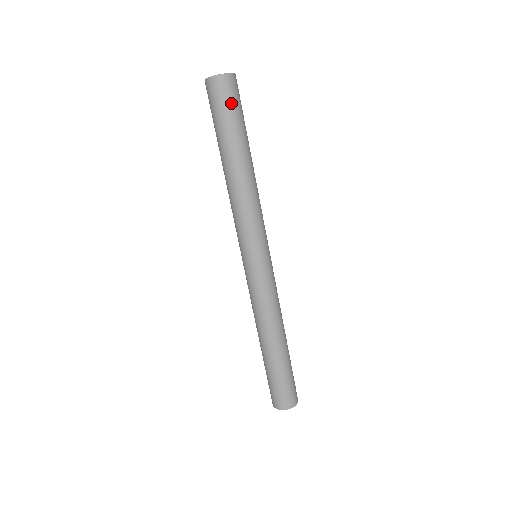
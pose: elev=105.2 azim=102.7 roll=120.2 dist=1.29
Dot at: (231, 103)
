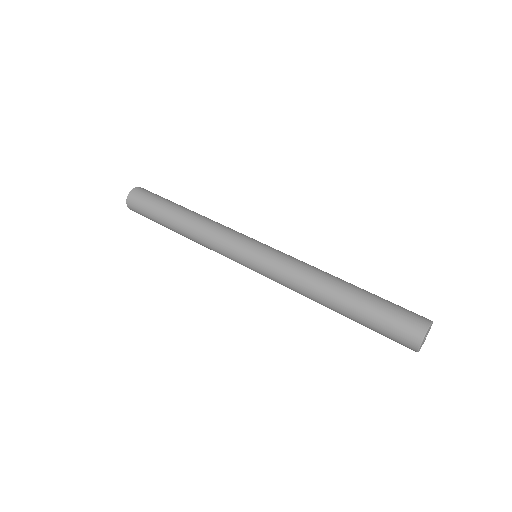
Dot at: (148, 196)
